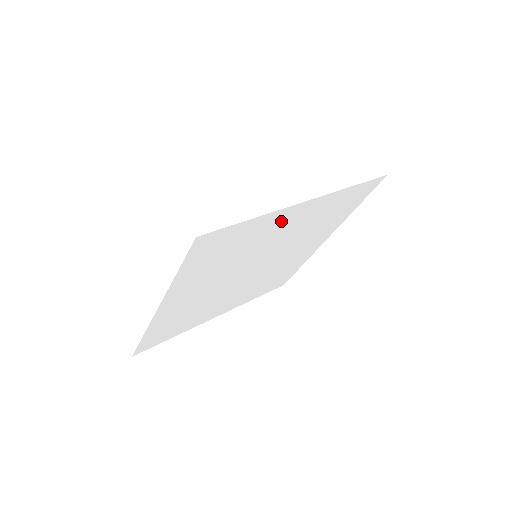
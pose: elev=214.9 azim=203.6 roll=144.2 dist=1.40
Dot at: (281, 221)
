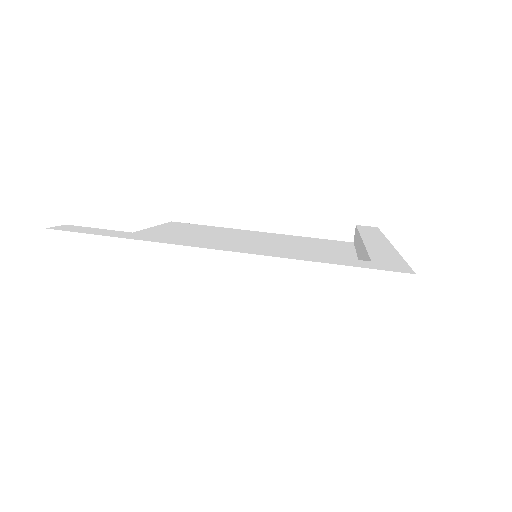
Dot at: occluded
